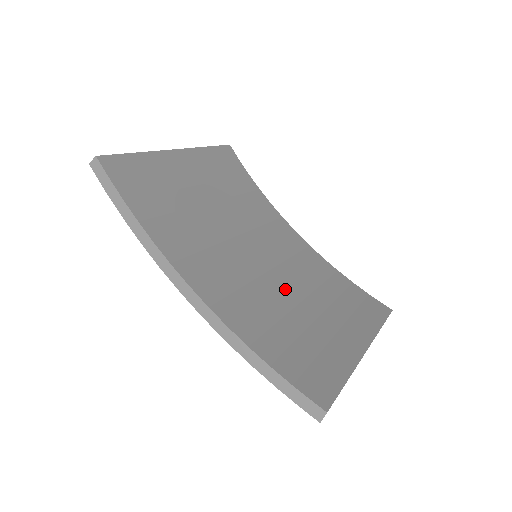
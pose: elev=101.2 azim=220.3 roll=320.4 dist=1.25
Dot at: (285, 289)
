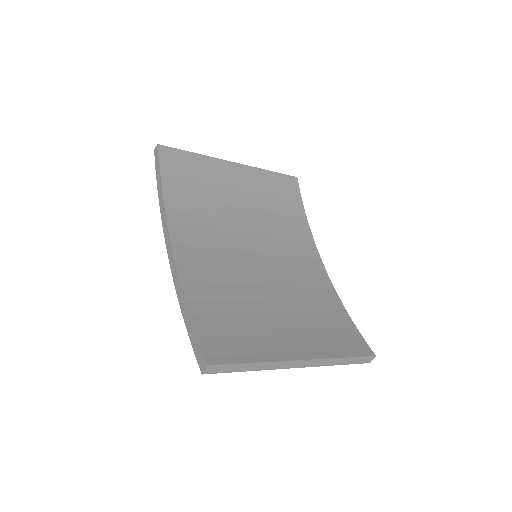
Dot at: (264, 287)
